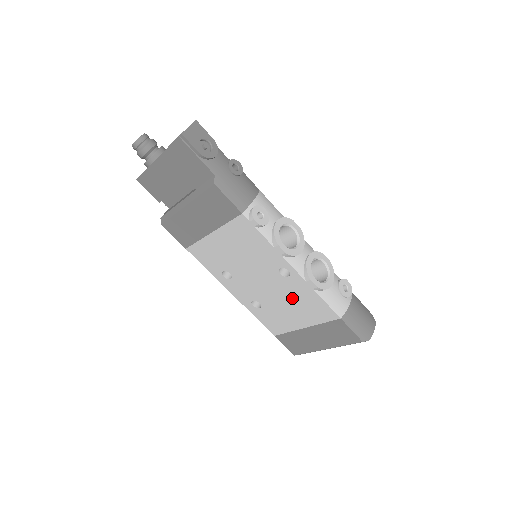
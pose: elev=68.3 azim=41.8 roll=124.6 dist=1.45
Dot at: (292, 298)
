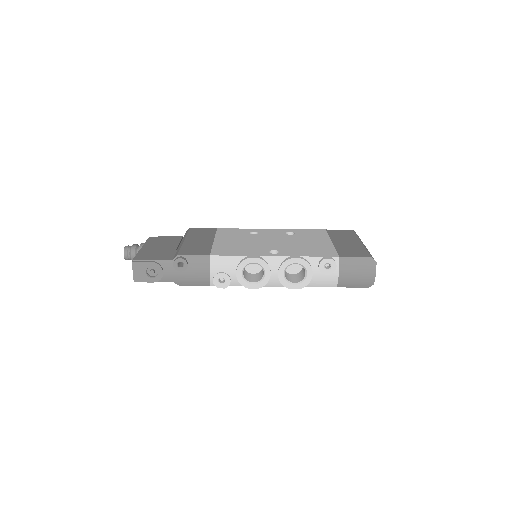
Dot at: occluded
